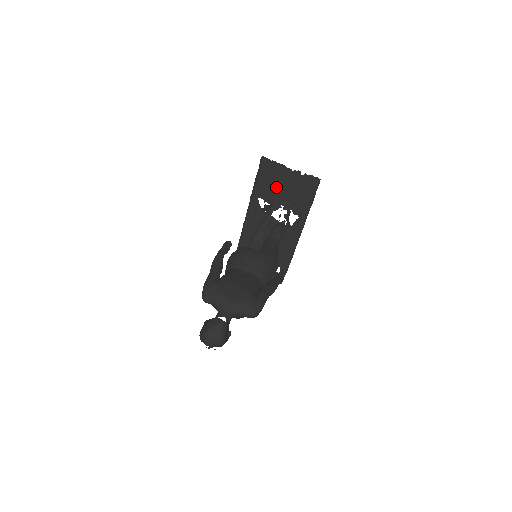
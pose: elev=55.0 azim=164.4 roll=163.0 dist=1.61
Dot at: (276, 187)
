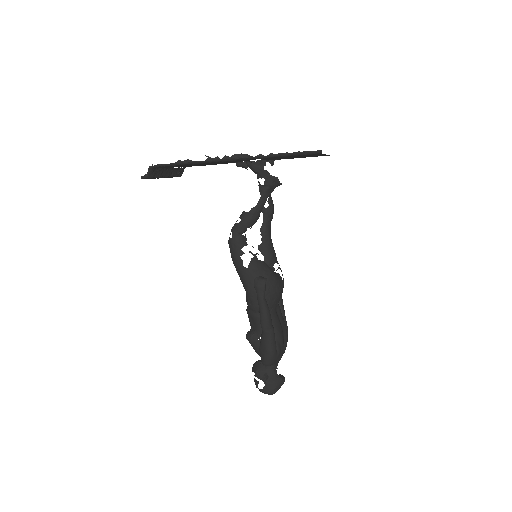
Dot at: occluded
